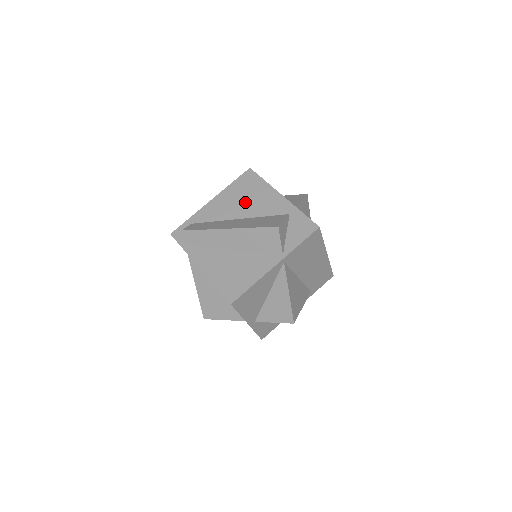
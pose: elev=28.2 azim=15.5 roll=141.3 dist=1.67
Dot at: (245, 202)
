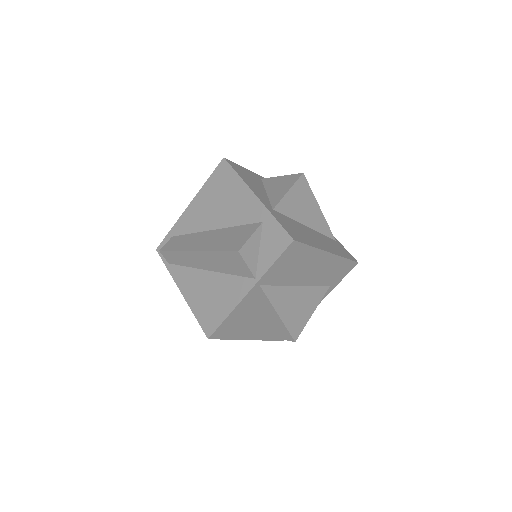
Dot at: (219, 206)
